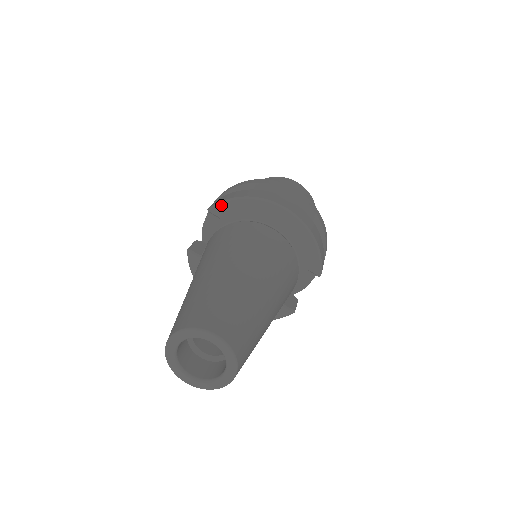
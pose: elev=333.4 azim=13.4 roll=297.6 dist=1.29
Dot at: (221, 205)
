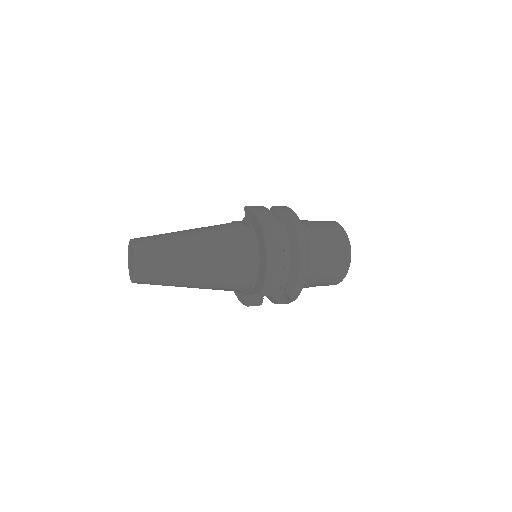
Dot at: (248, 208)
